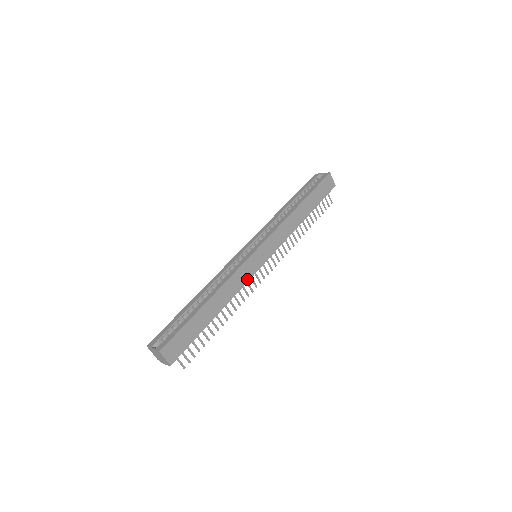
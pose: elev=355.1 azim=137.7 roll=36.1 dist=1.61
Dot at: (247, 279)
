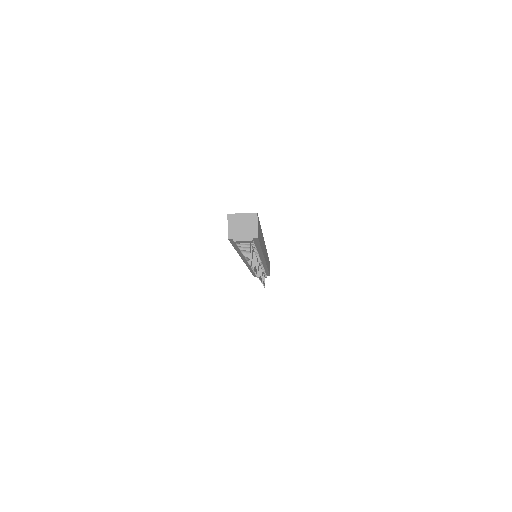
Dot at: (264, 256)
